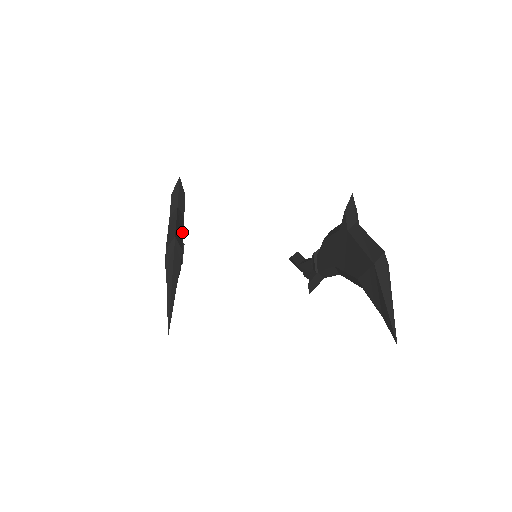
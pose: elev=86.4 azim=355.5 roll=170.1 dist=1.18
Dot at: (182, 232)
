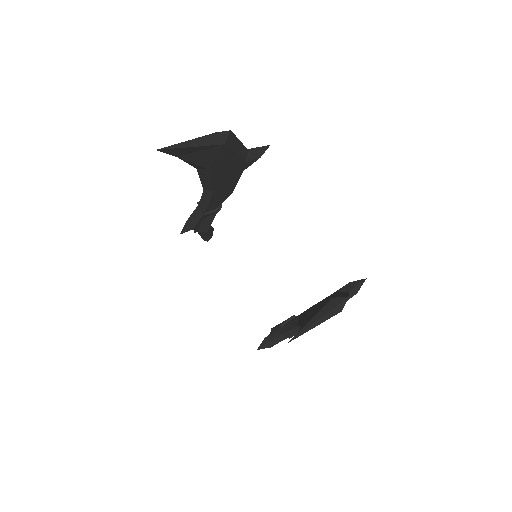
Dot at: (235, 151)
